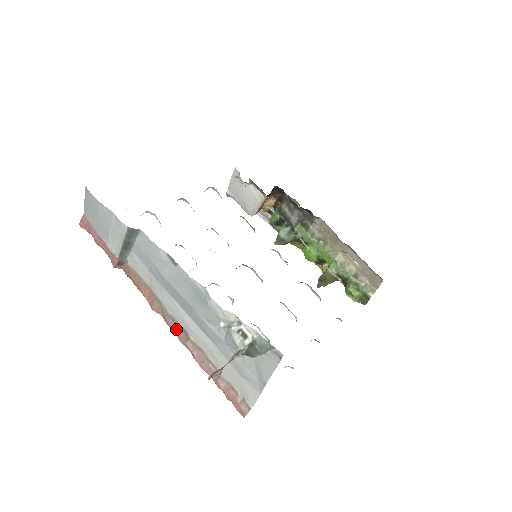
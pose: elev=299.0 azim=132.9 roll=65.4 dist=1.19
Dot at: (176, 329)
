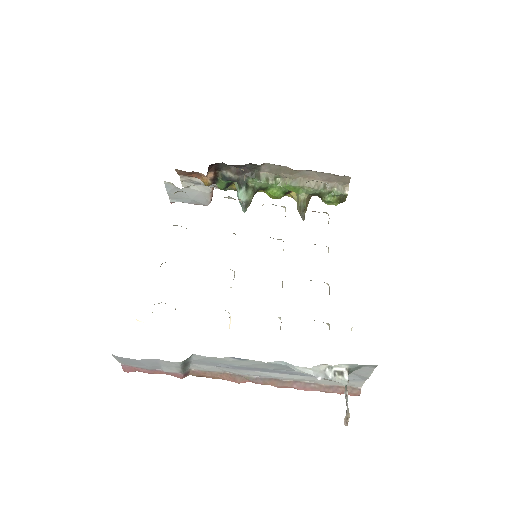
Dot at: (268, 383)
